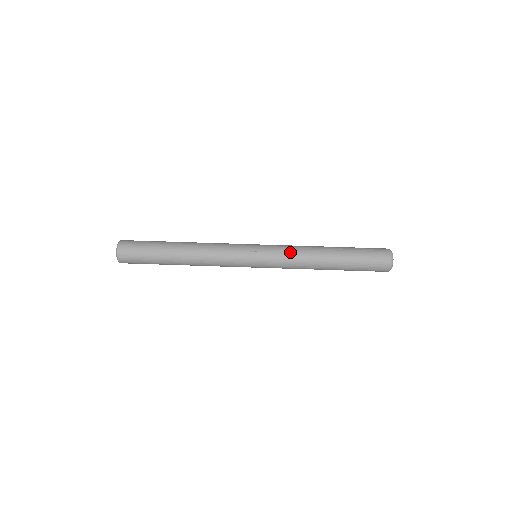
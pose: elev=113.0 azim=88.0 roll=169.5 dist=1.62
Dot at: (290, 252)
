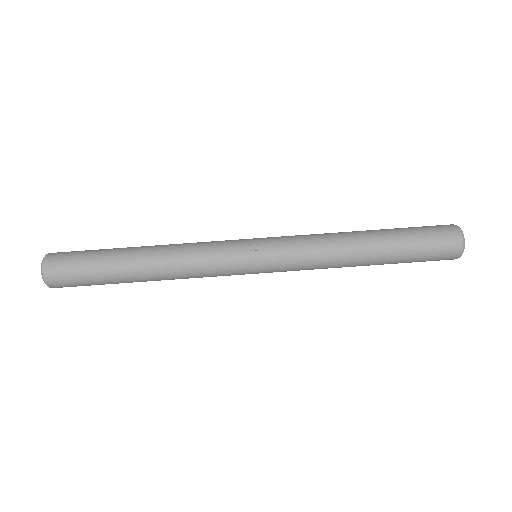
Dot at: (308, 246)
